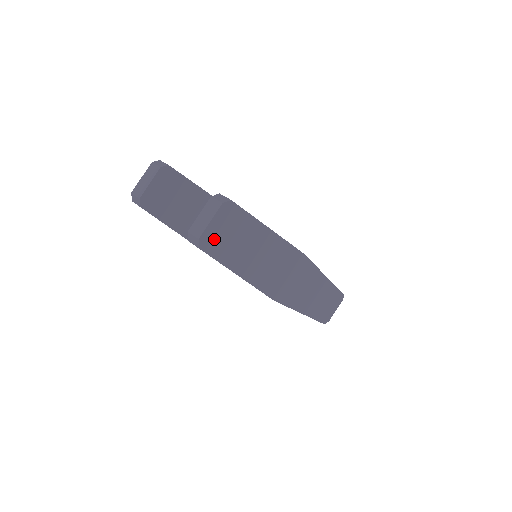
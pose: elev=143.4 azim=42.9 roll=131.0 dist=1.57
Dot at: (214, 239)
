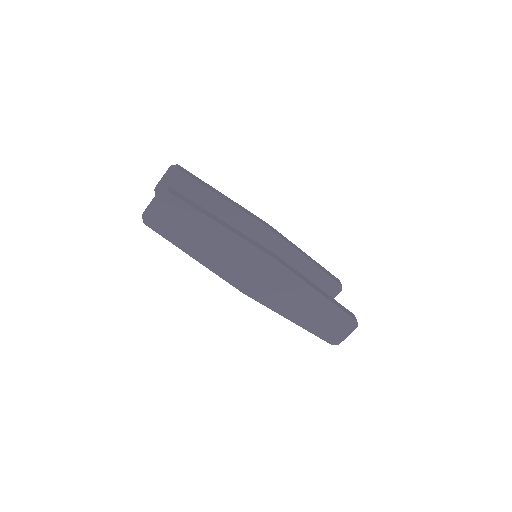
Dot at: (157, 219)
